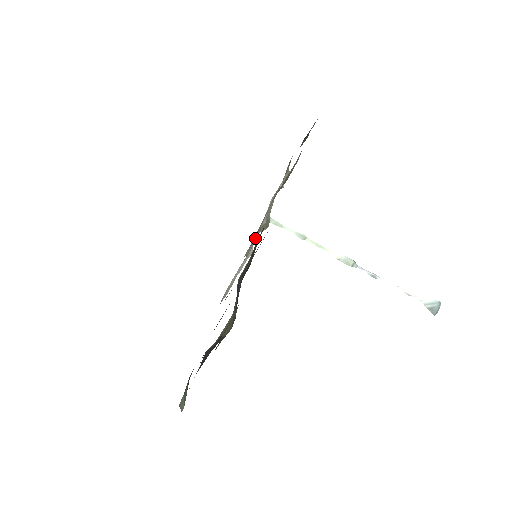
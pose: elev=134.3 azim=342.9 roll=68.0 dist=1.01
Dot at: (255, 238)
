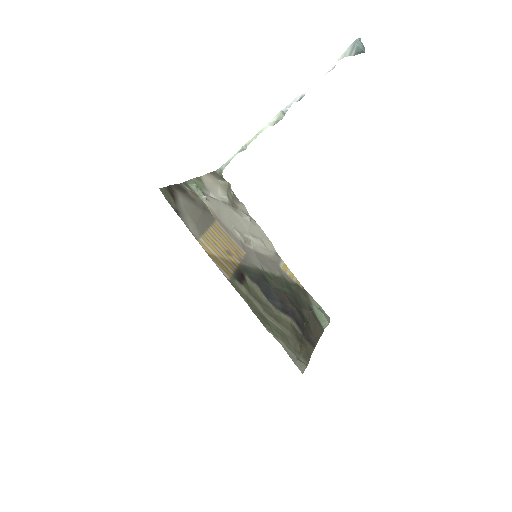
Dot at: (241, 238)
